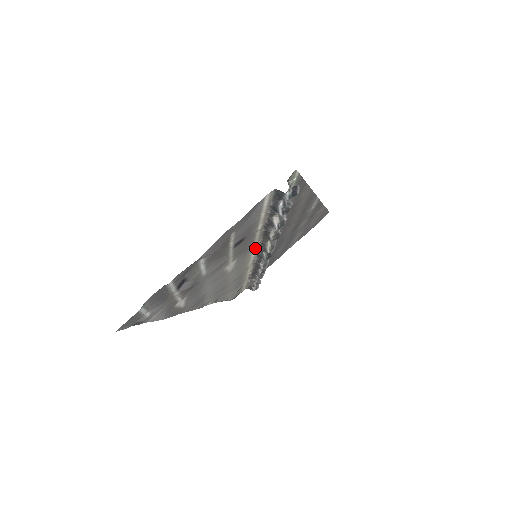
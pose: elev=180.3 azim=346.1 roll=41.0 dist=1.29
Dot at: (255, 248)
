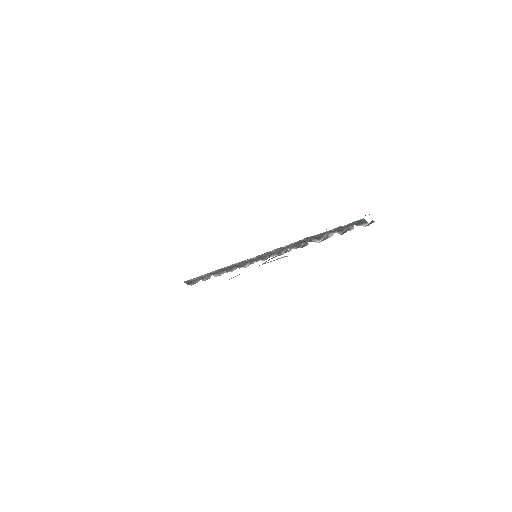
Dot at: (272, 250)
